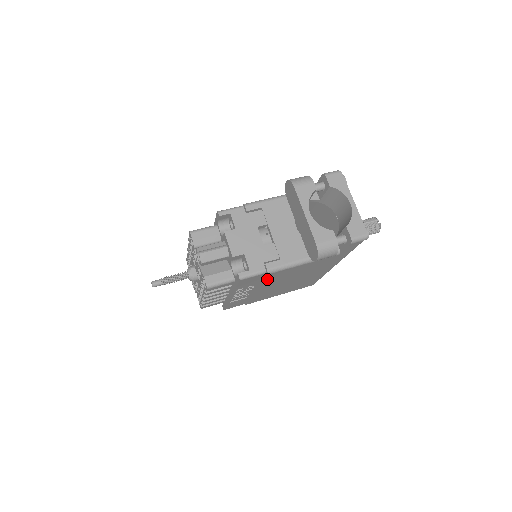
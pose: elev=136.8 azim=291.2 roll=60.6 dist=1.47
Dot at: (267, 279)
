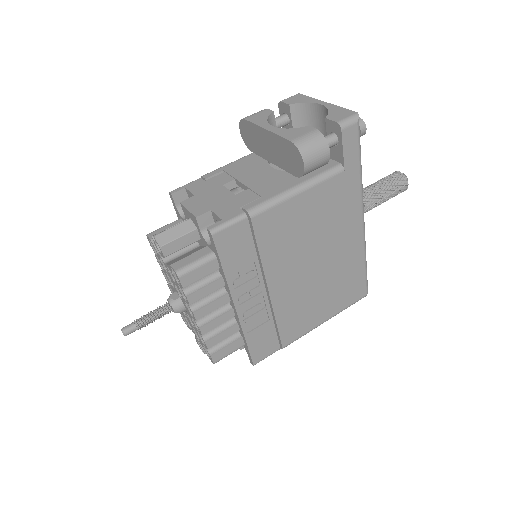
Dot at: (262, 241)
